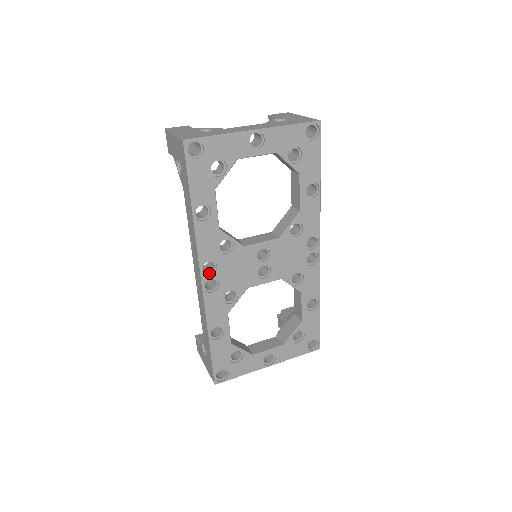
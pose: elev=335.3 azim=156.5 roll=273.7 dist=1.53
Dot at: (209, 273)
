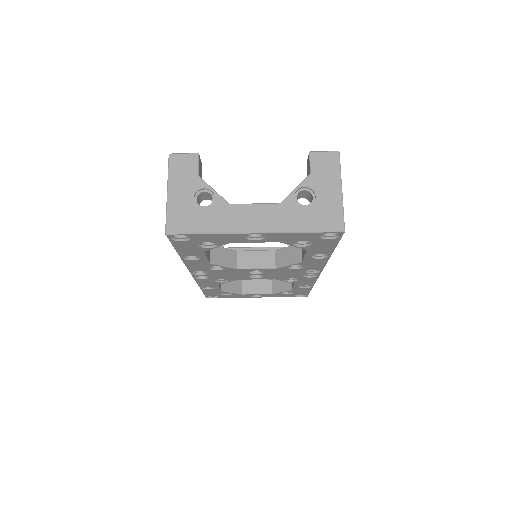
Dot at: (200, 272)
